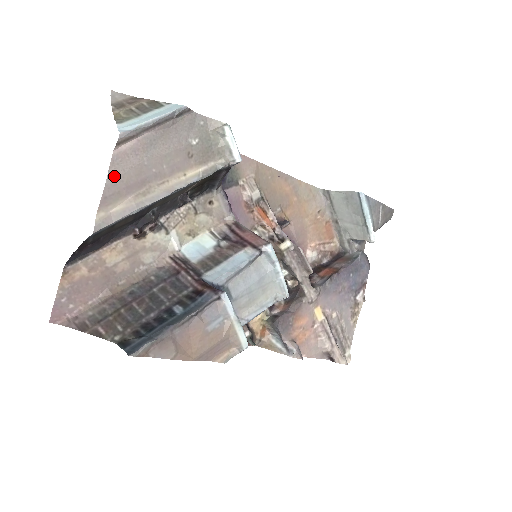
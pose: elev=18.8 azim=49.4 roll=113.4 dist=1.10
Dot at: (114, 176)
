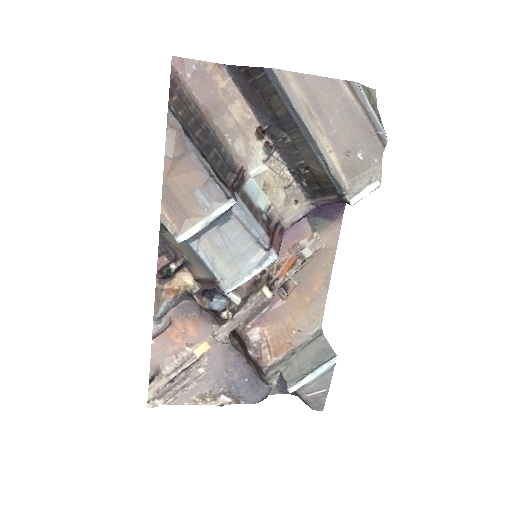
Dot at: (322, 83)
